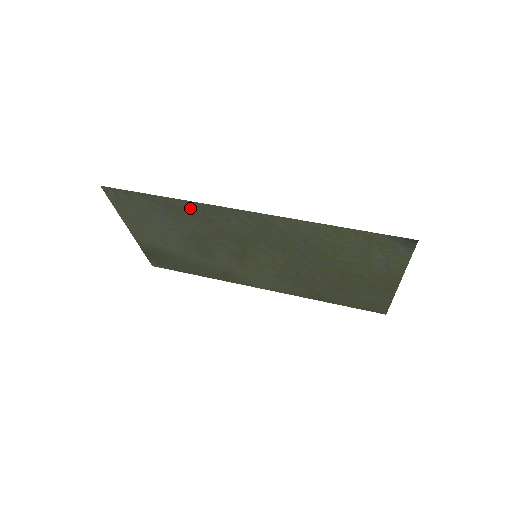
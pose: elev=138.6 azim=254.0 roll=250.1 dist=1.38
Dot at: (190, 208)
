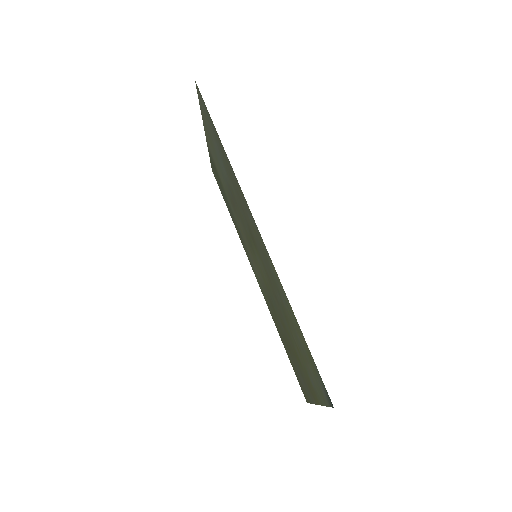
Dot at: (232, 171)
